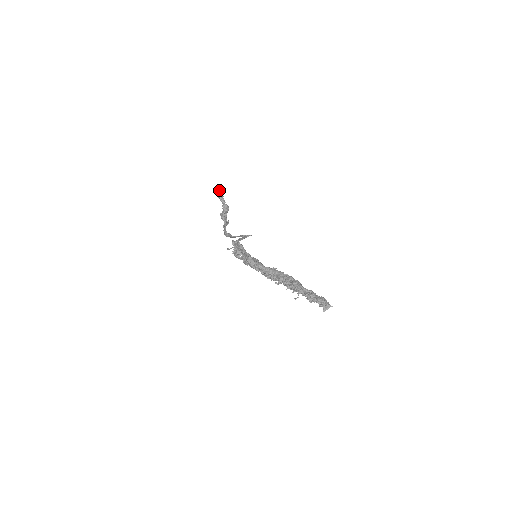
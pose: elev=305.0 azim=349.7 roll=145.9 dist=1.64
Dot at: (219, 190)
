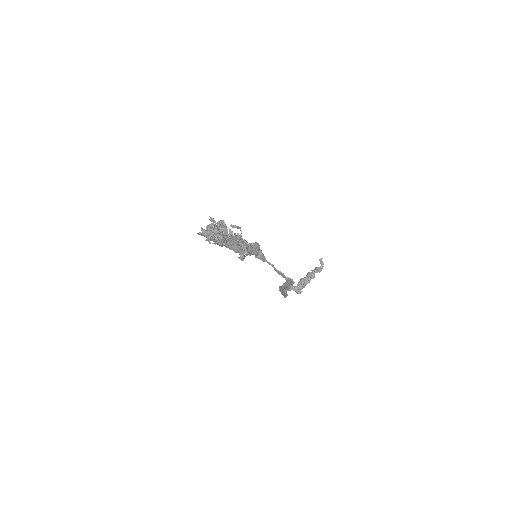
Dot at: occluded
